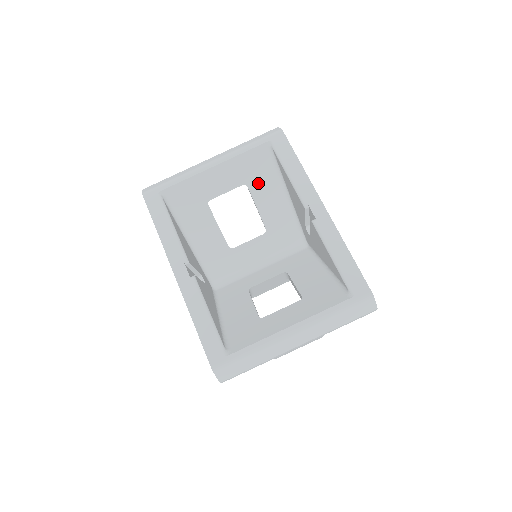
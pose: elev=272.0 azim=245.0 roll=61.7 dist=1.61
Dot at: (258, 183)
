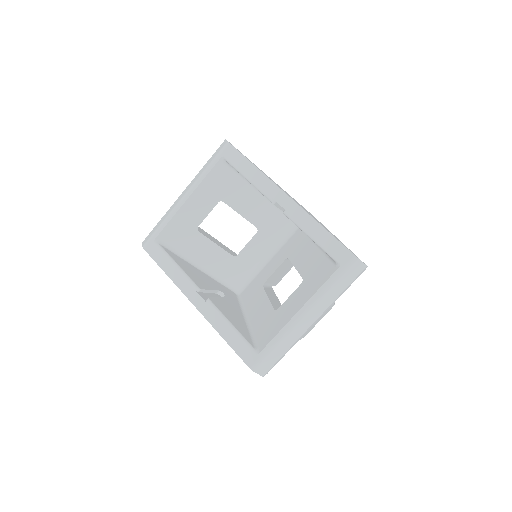
Dot at: (230, 195)
